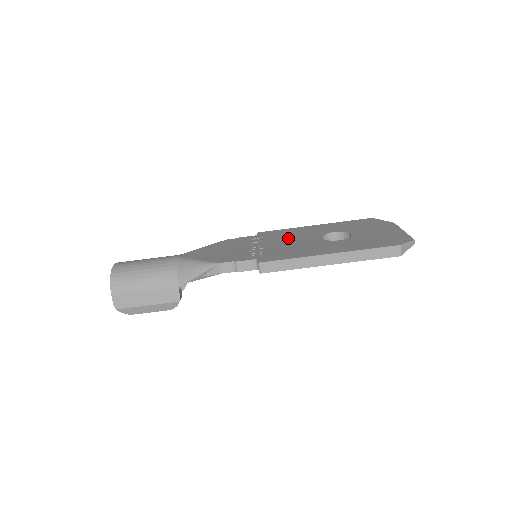
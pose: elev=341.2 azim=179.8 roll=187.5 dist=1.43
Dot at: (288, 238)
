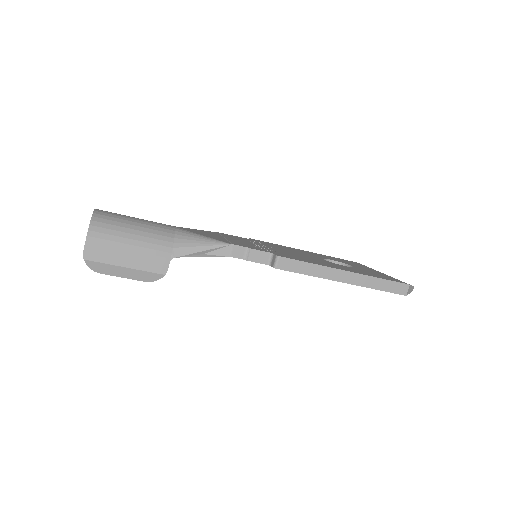
Dot at: (289, 250)
